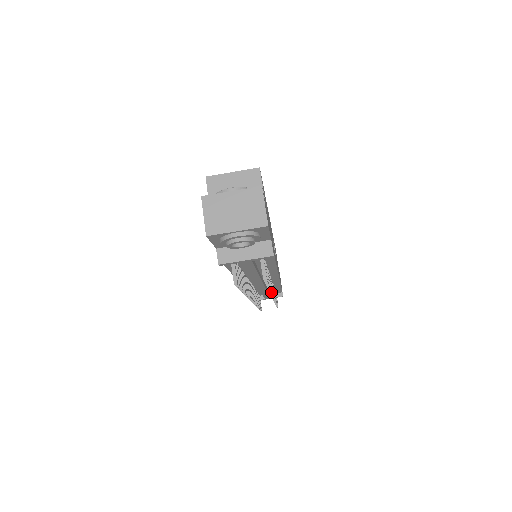
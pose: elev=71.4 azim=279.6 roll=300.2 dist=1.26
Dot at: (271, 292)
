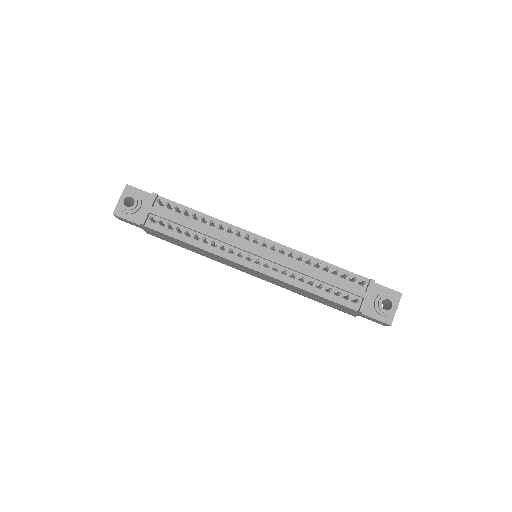
Dot at: (228, 228)
